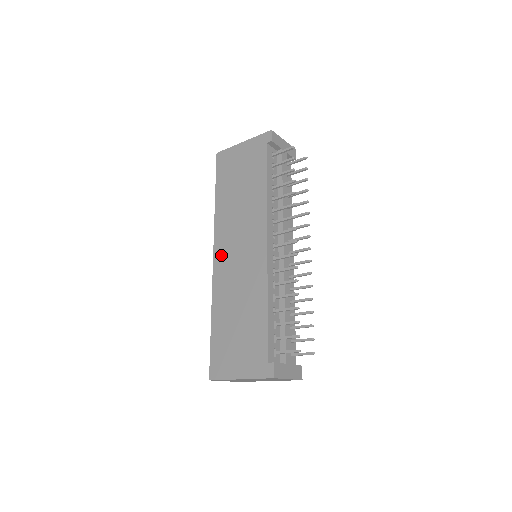
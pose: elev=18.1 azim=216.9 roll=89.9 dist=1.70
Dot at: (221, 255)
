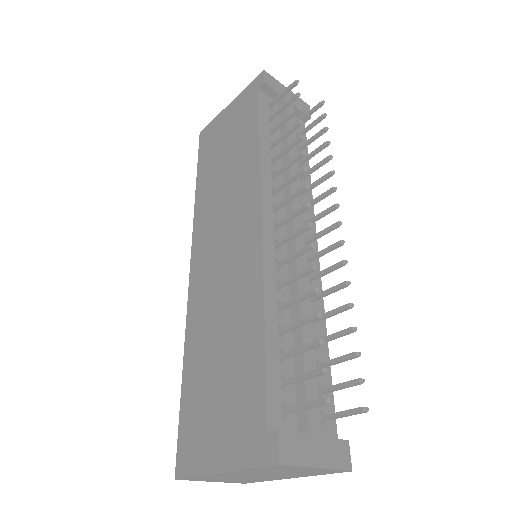
Dot at: (200, 260)
